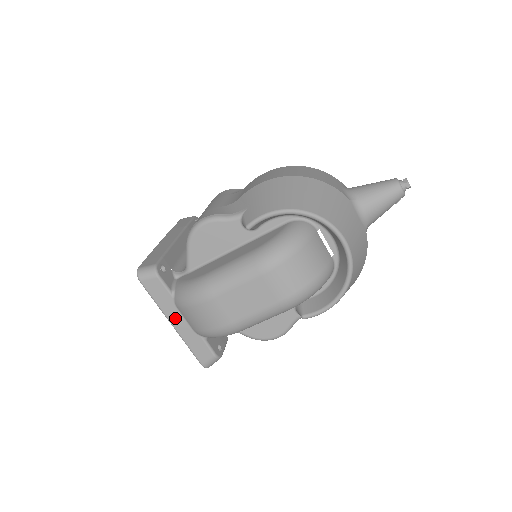
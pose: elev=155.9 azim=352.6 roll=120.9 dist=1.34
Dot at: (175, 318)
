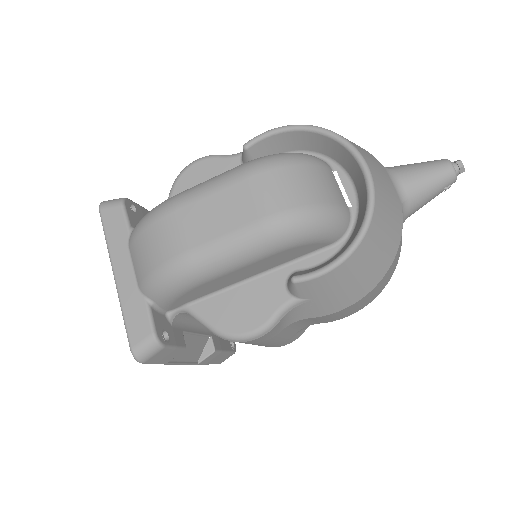
Dot at: (122, 265)
